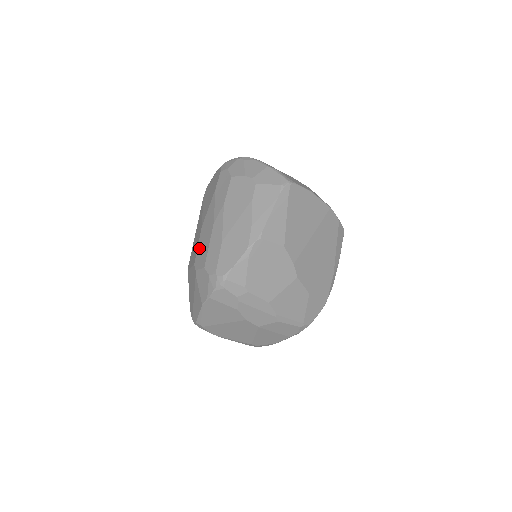
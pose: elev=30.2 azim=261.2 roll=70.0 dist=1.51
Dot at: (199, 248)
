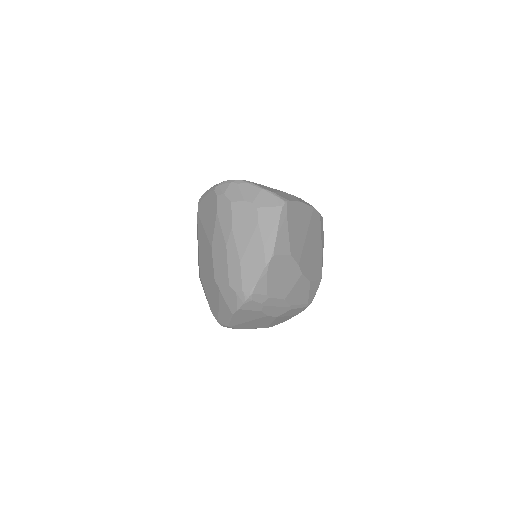
Dot at: (216, 267)
